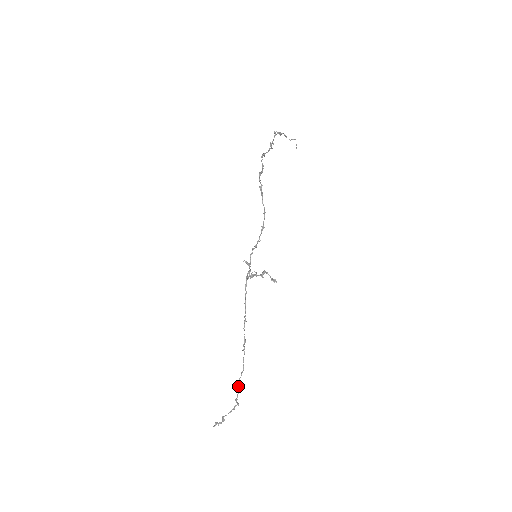
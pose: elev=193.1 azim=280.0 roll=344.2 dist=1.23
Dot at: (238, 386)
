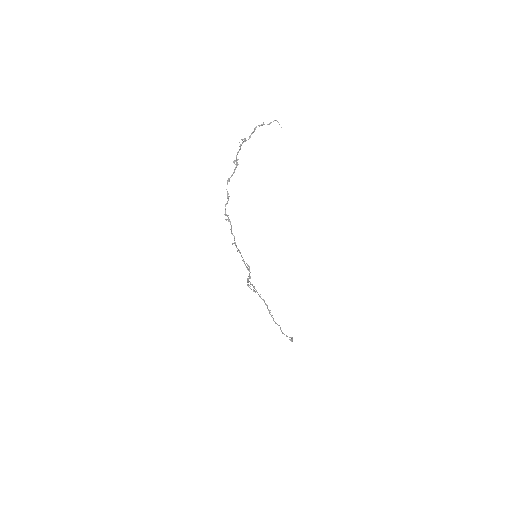
Dot at: occluded
